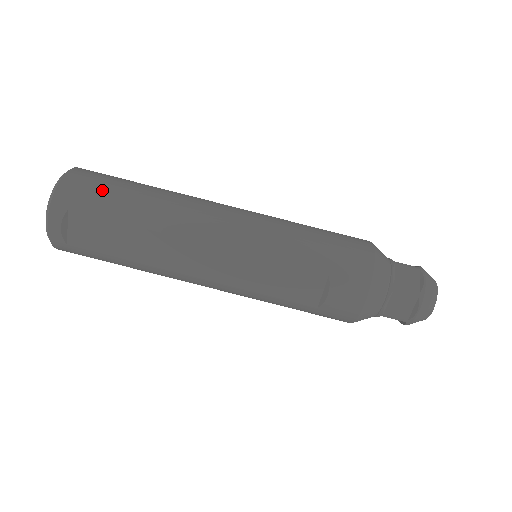
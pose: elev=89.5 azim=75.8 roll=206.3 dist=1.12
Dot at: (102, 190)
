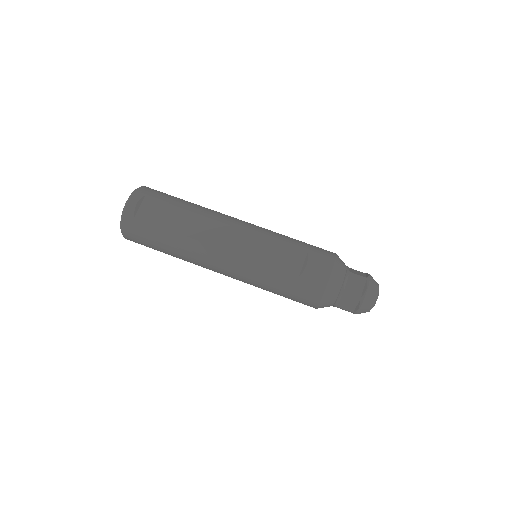
Dot at: occluded
